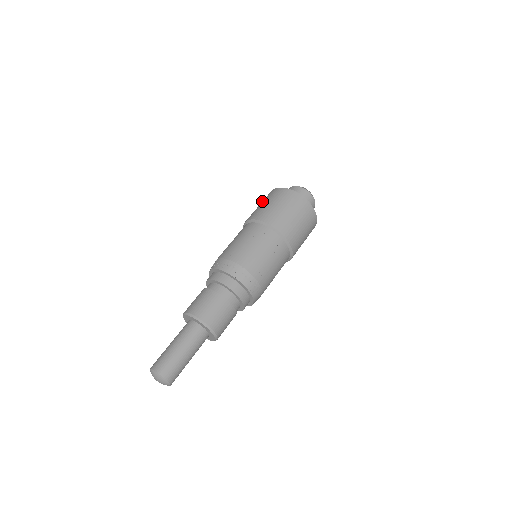
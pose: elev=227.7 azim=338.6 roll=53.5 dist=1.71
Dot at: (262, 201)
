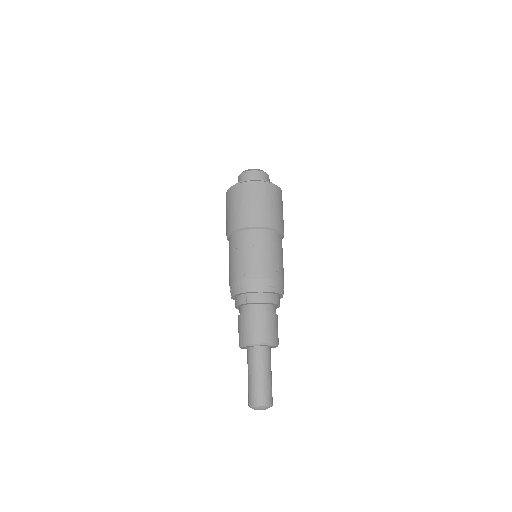
Dot at: (227, 206)
